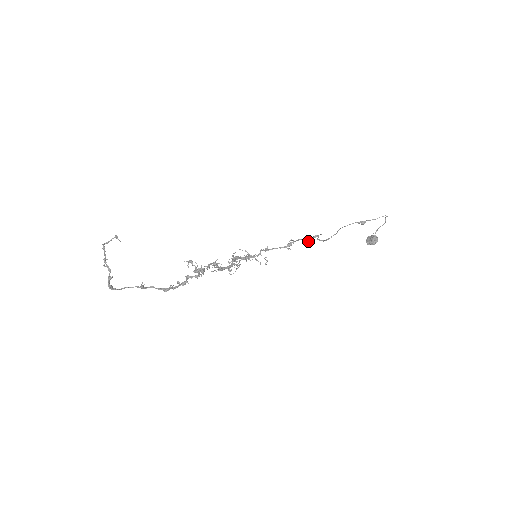
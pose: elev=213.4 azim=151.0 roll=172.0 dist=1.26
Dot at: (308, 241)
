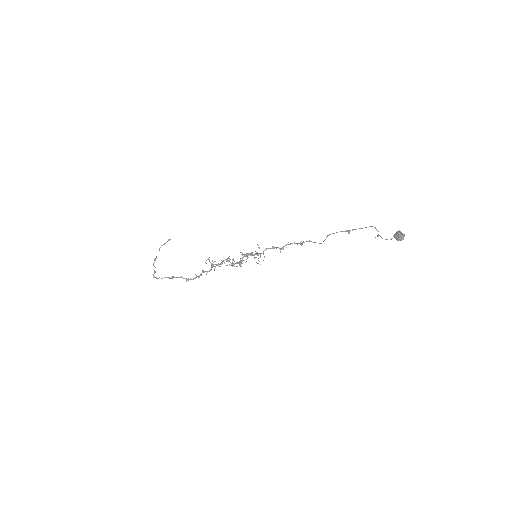
Dot at: occluded
